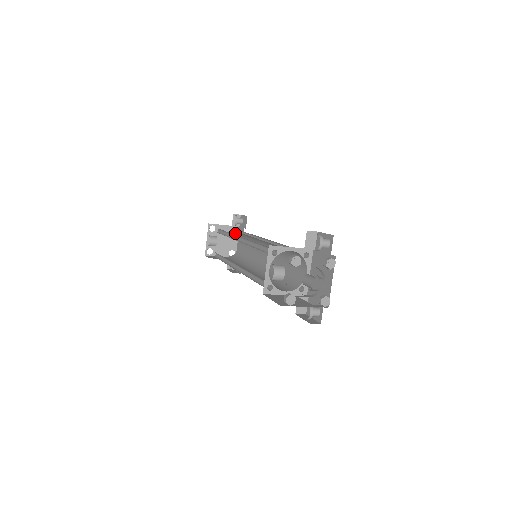
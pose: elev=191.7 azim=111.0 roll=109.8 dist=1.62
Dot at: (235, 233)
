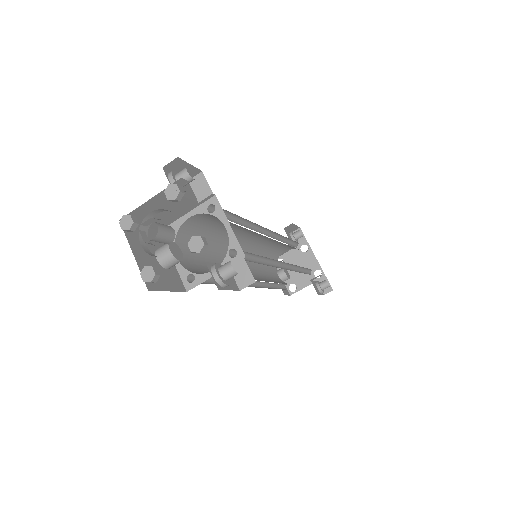
Dot at: (307, 250)
